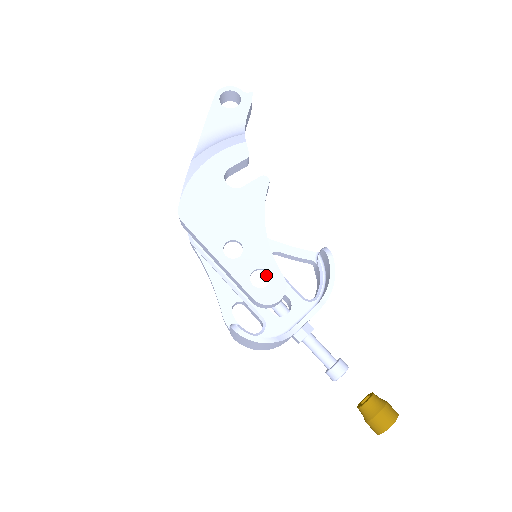
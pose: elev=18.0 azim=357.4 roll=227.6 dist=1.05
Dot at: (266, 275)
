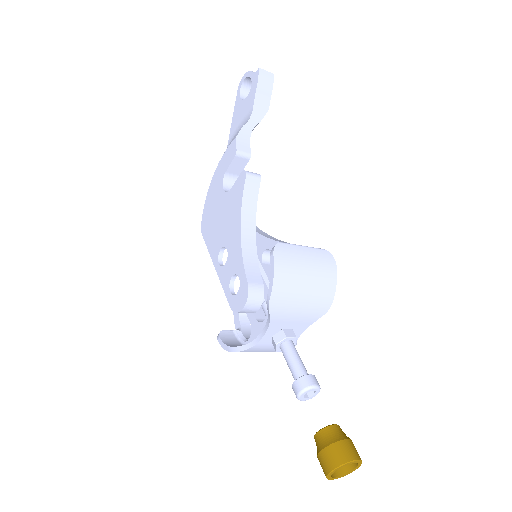
Dot at: occluded
